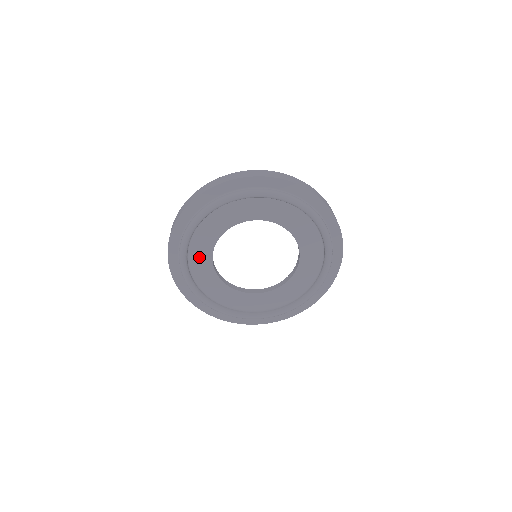
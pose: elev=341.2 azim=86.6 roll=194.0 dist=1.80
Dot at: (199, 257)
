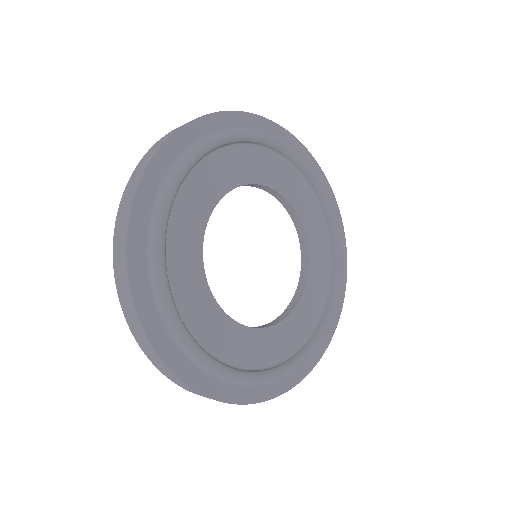
Dot at: (210, 330)
